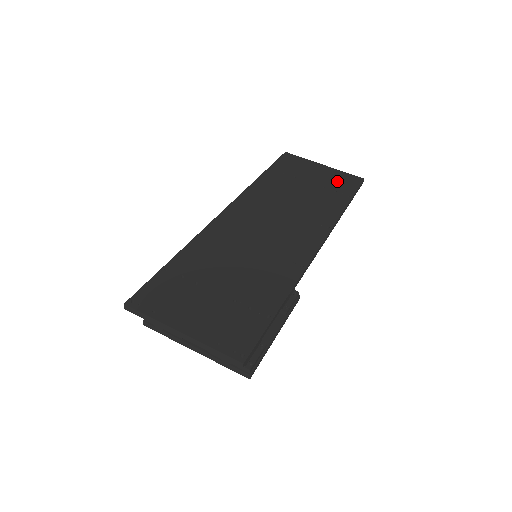
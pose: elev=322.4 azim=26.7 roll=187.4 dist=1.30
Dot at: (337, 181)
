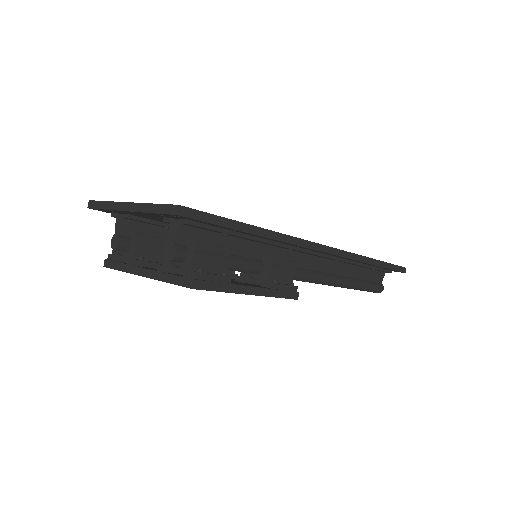
Dot at: occluded
